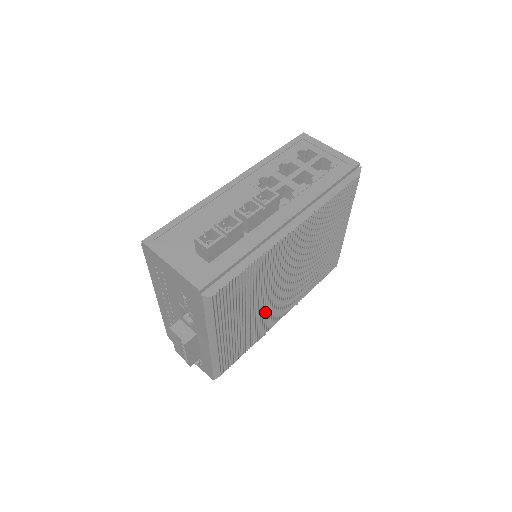
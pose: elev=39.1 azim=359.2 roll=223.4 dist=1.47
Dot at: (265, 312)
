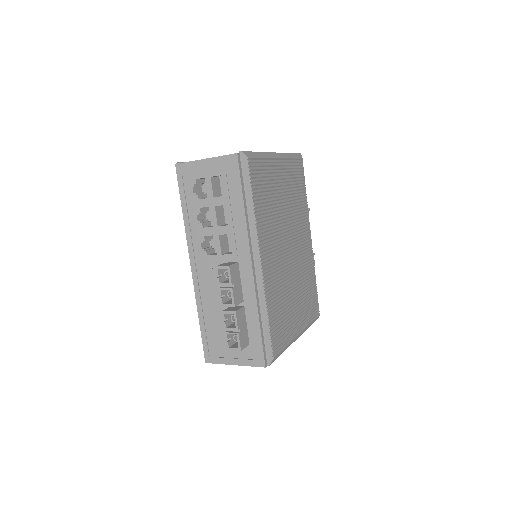
Dot at: (301, 271)
